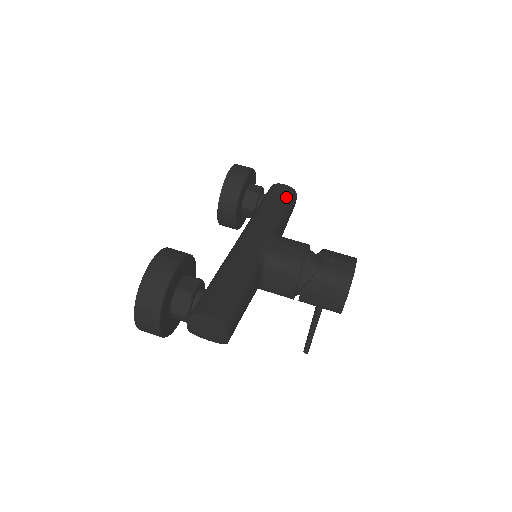
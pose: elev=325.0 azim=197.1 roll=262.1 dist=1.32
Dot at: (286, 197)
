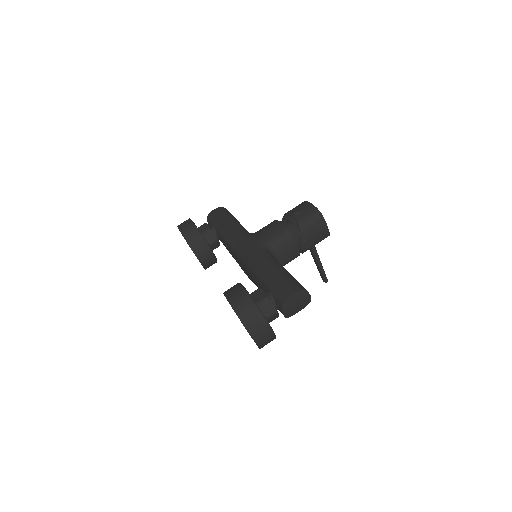
Dot at: (226, 214)
